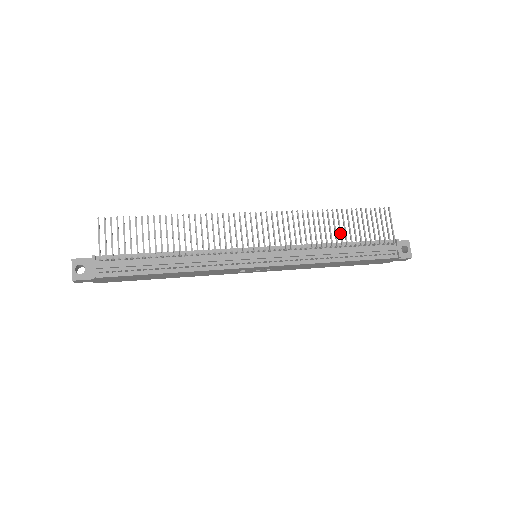
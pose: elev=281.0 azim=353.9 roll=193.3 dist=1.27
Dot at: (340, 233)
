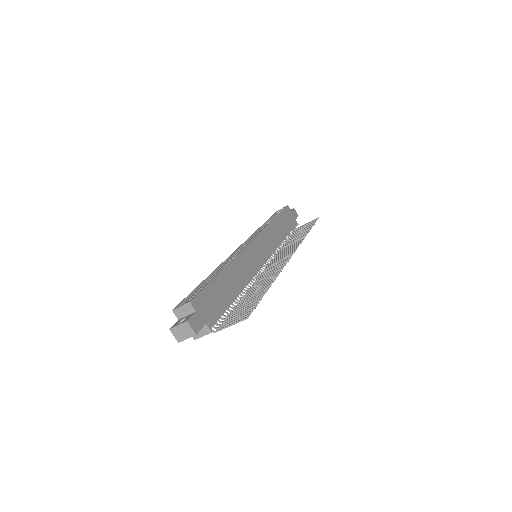
Dot at: (293, 239)
